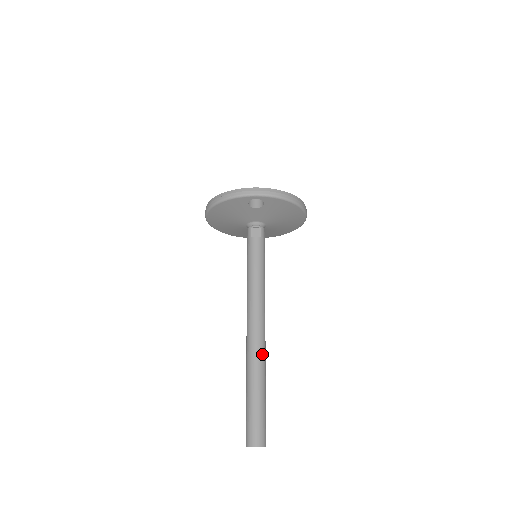
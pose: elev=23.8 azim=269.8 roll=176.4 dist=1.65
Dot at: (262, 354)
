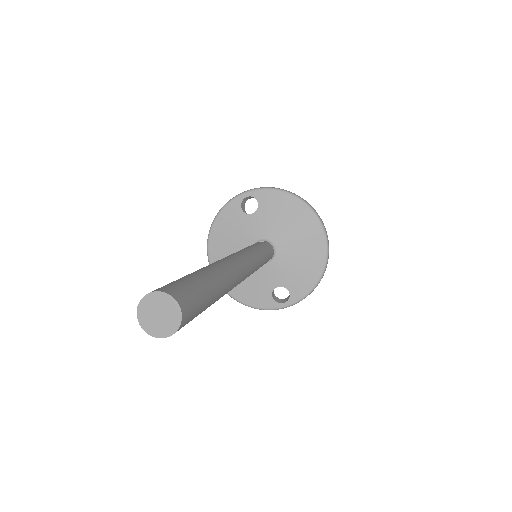
Dot at: (224, 263)
